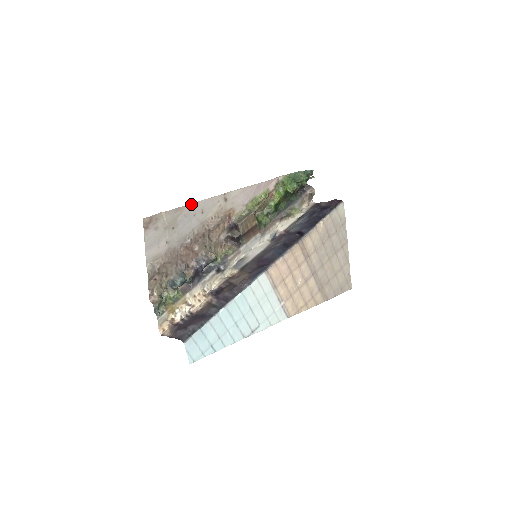
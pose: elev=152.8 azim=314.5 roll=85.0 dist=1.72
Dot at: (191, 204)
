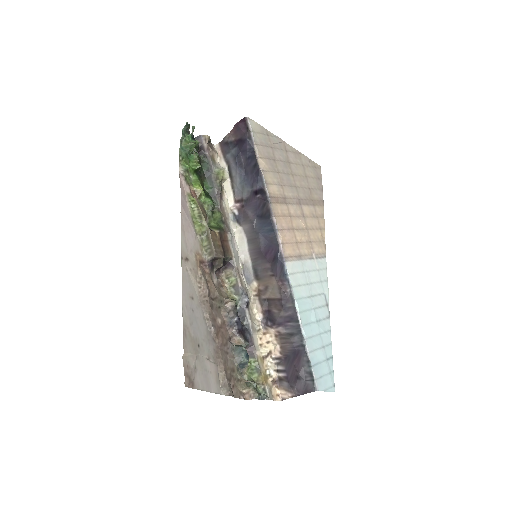
Dot at: (182, 311)
